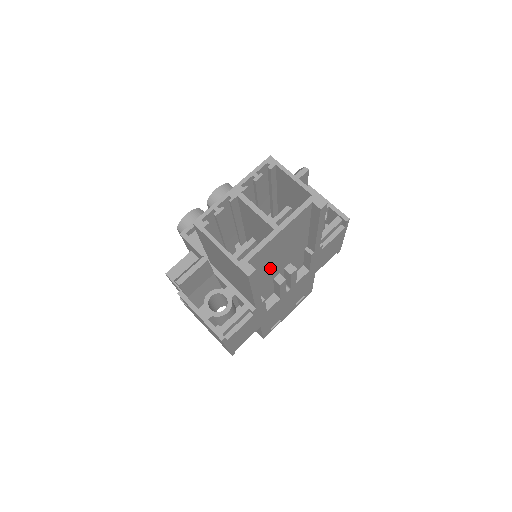
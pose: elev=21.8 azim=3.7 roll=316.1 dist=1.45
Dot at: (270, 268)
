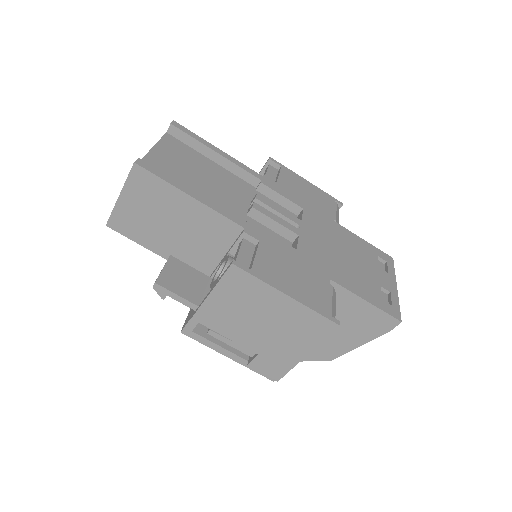
Dot at: (210, 195)
